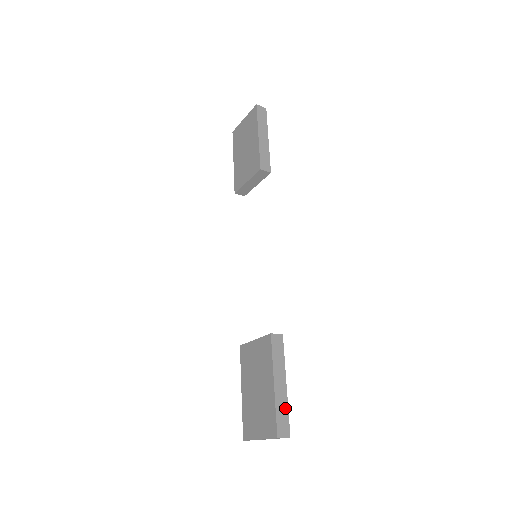
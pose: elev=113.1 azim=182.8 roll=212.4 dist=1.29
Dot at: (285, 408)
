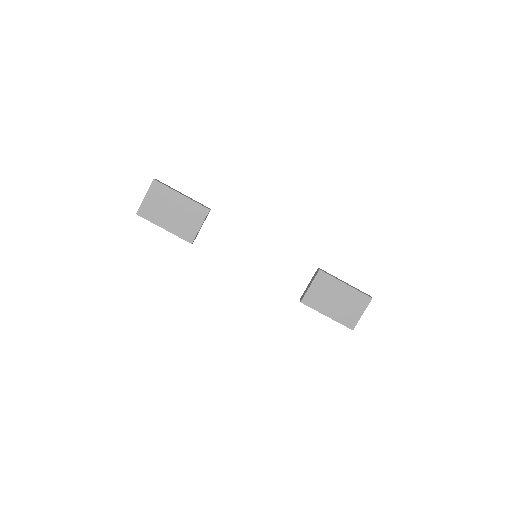
Dot at: (357, 289)
